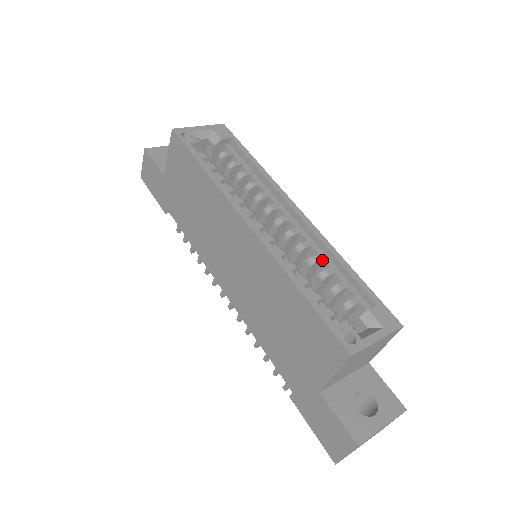
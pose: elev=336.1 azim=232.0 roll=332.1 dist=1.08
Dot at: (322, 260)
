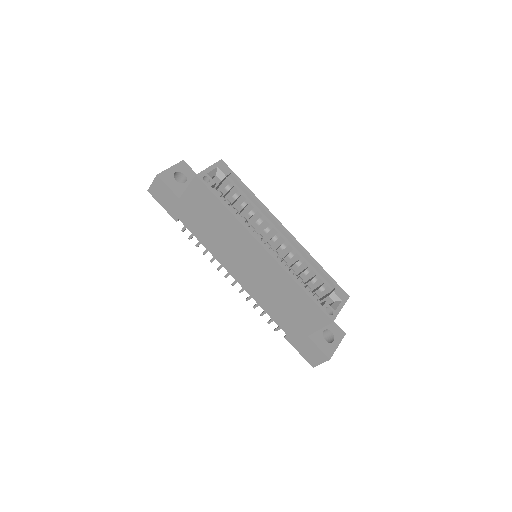
Dot at: (303, 261)
